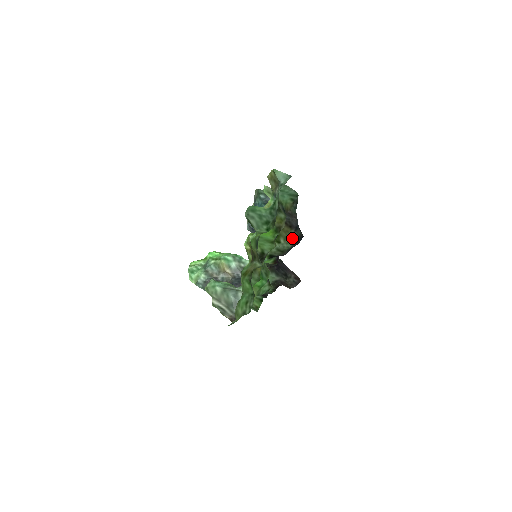
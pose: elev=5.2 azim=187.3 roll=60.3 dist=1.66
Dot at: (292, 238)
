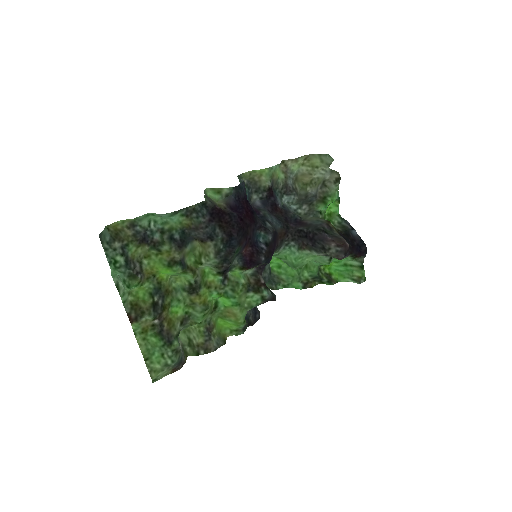
Dot at: (213, 251)
